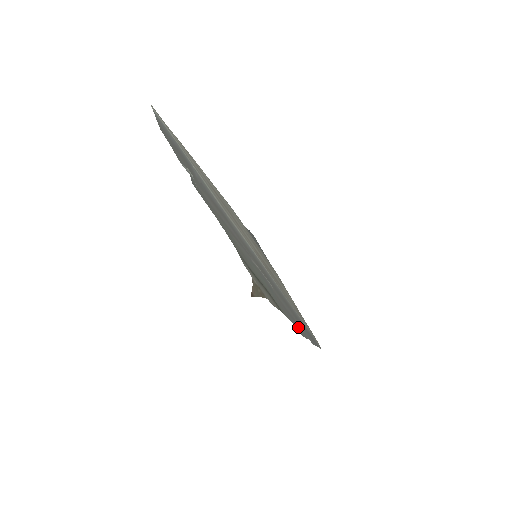
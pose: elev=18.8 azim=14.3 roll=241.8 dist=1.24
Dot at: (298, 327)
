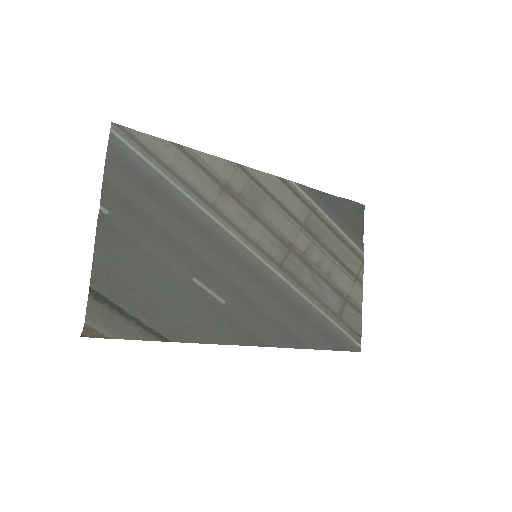
Dot at: (276, 335)
